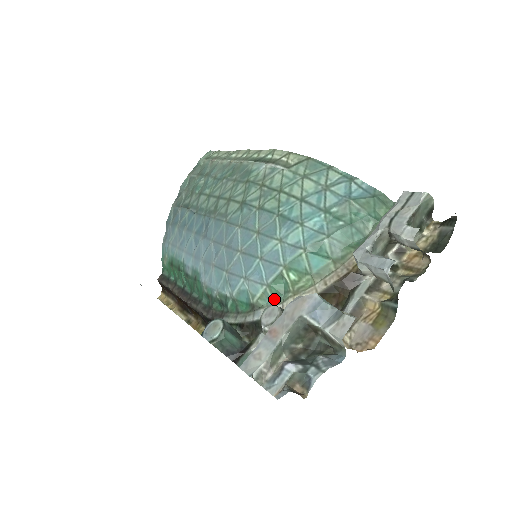
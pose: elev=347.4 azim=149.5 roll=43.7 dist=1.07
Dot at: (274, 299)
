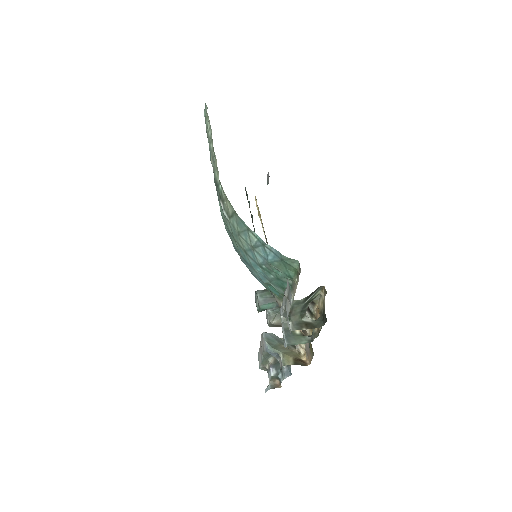
Dot at: occluded
